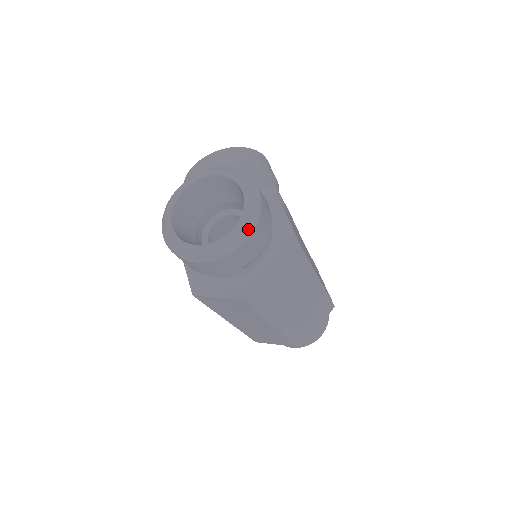
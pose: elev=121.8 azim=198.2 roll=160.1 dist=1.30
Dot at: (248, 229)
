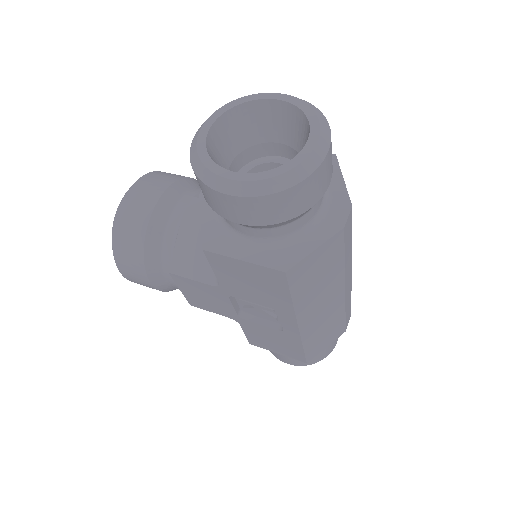
Dot at: (322, 118)
